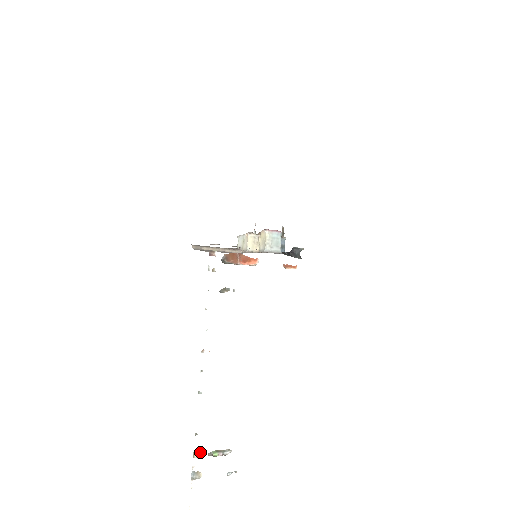
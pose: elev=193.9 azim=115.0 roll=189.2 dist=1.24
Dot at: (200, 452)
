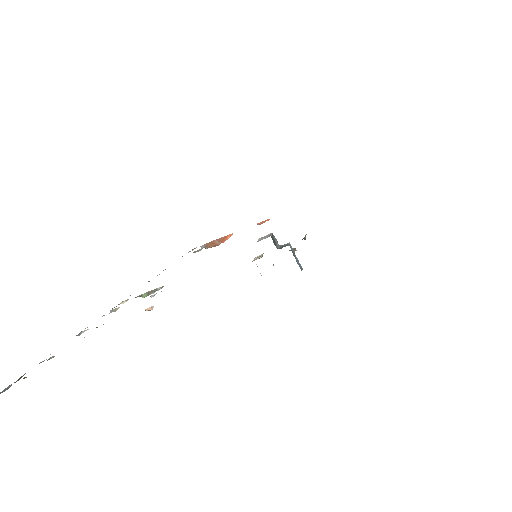
Dot at: occluded
